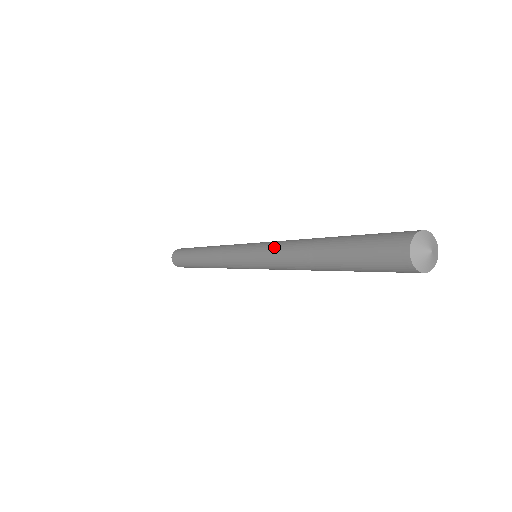
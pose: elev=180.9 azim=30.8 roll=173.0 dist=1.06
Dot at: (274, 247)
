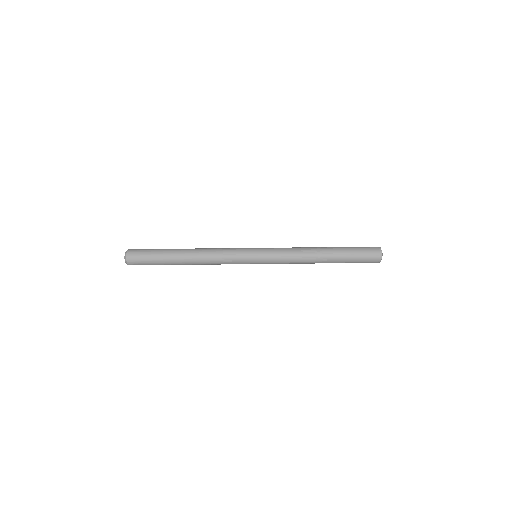
Dot at: (288, 261)
